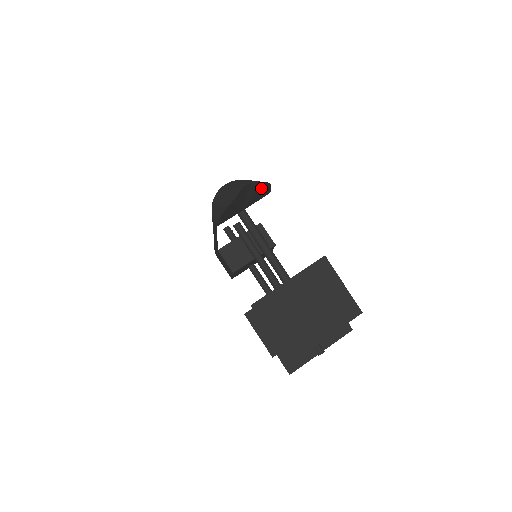
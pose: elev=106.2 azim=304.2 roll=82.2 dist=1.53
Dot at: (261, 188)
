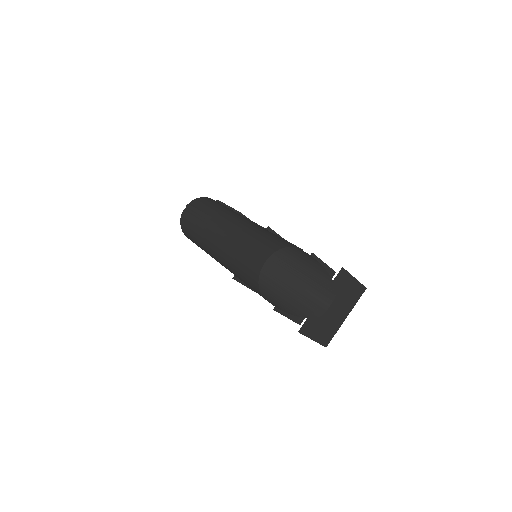
Dot at: occluded
